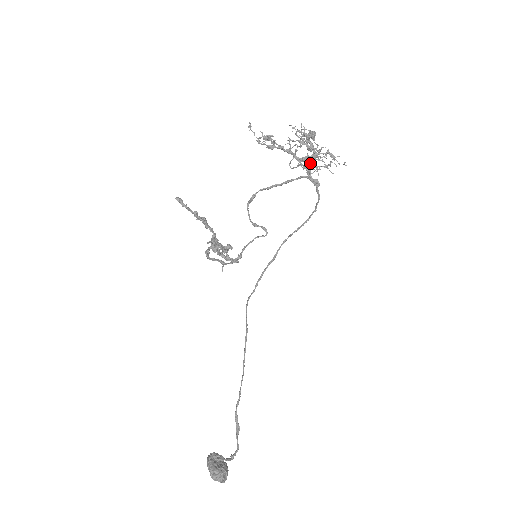
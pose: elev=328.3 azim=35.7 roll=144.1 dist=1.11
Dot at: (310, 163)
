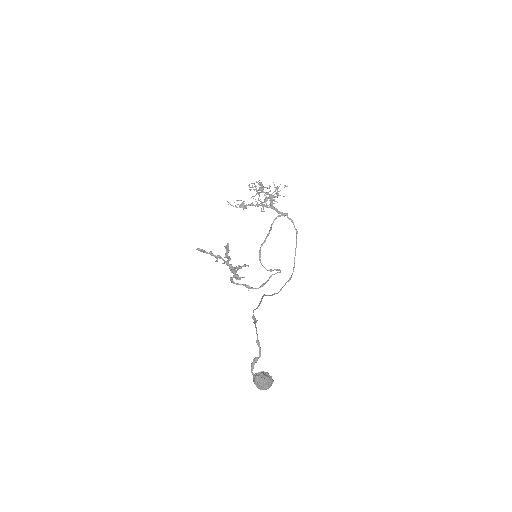
Dot at: (272, 203)
